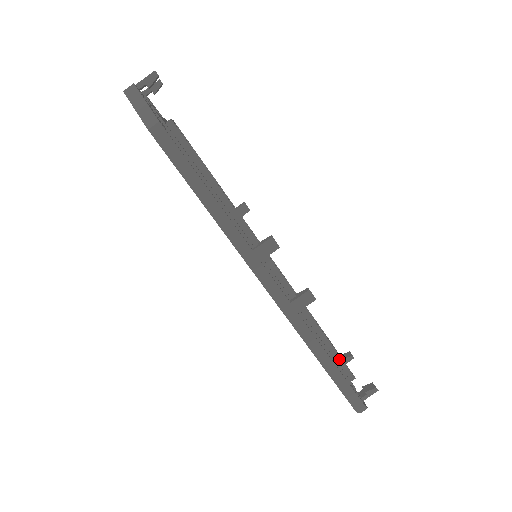
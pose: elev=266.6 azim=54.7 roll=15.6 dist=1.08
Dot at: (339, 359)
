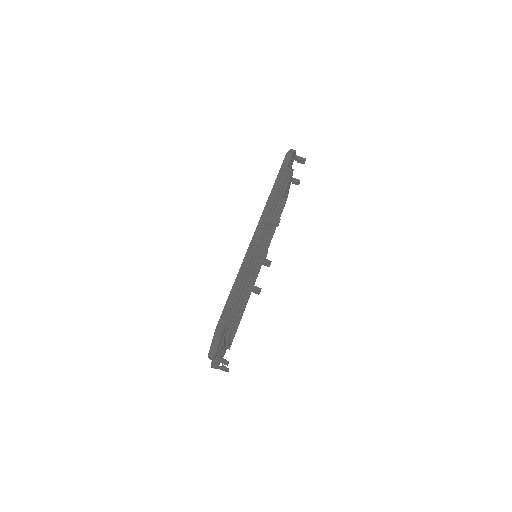
Dot at: (235, 317)
